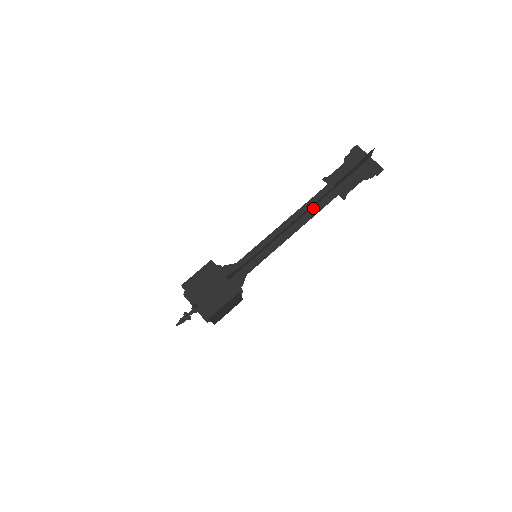
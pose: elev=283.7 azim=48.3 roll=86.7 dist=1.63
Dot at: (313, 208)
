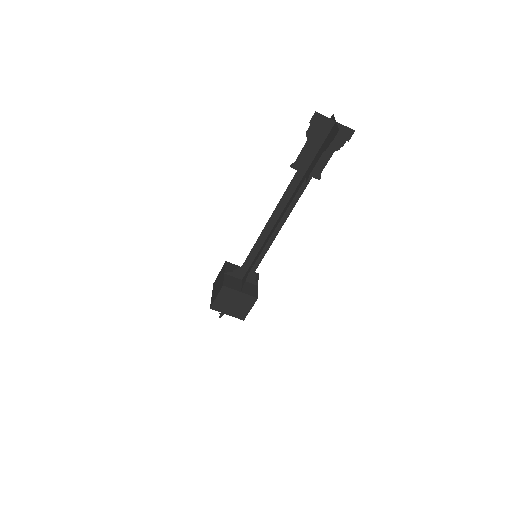
Dot at: (291, 199)
